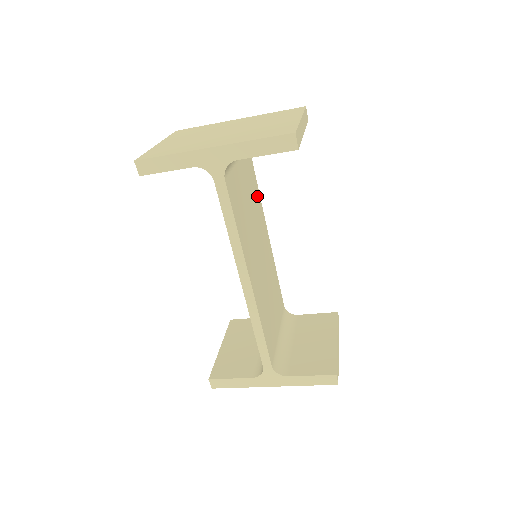
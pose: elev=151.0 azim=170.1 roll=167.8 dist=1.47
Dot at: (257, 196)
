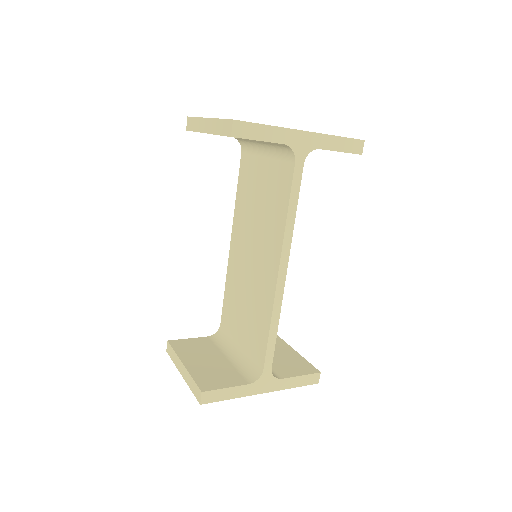
Dot at: occluded
